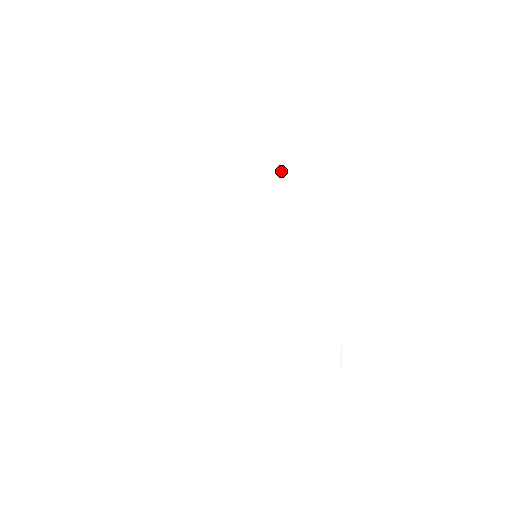
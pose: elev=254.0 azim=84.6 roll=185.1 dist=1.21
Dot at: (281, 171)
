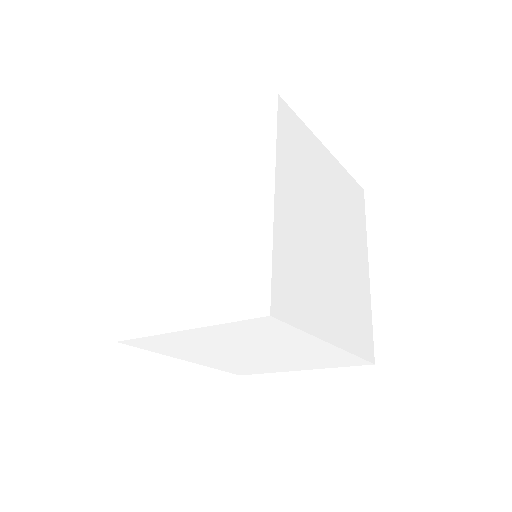
Dot at: (270, 347)
